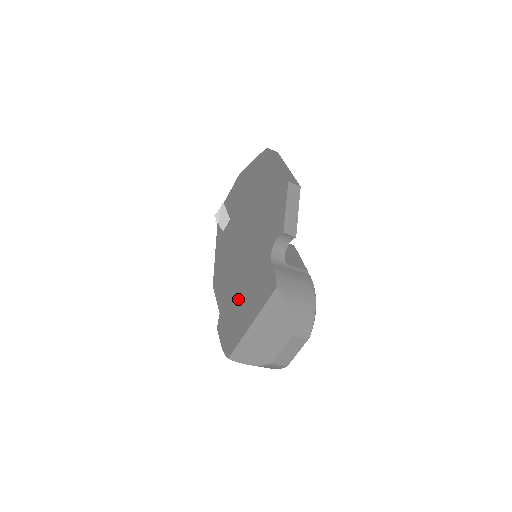
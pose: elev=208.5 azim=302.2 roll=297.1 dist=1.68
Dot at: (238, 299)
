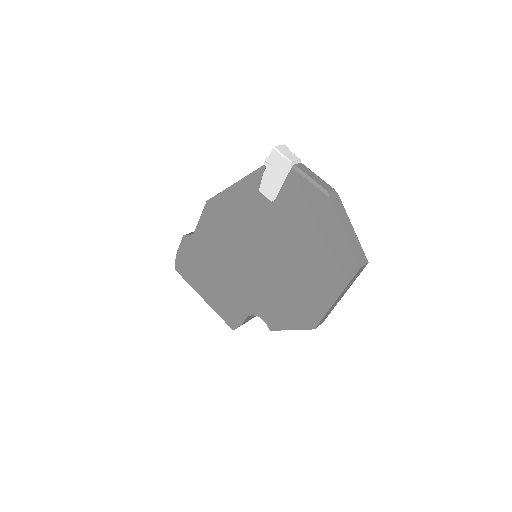
Dot at: (211, 269)
